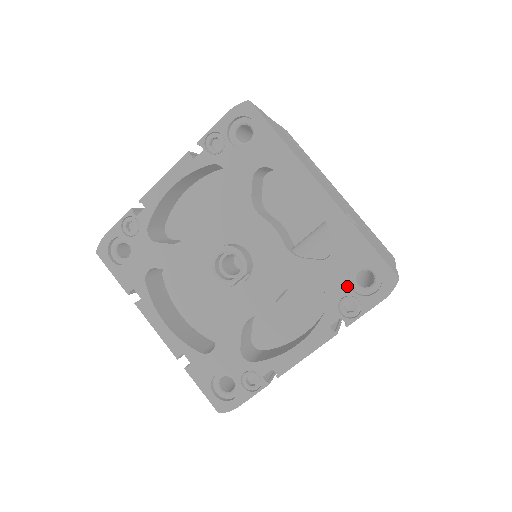
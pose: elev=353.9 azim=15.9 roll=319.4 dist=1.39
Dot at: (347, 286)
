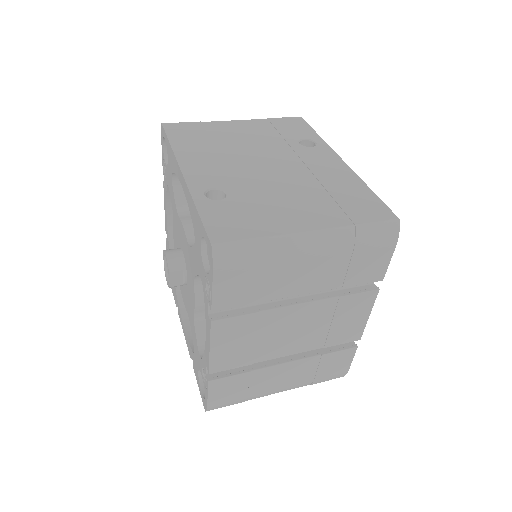
Dot at: (203, 266)
